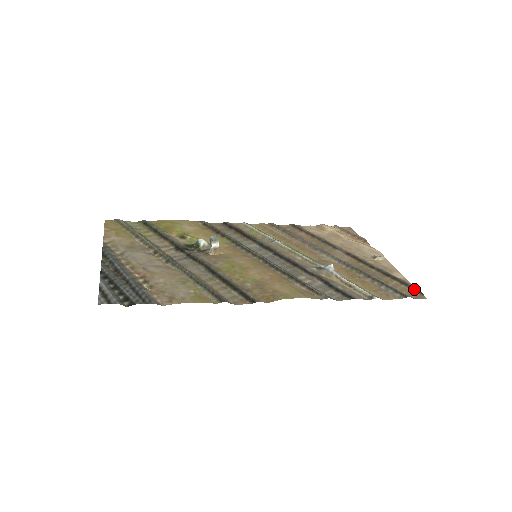
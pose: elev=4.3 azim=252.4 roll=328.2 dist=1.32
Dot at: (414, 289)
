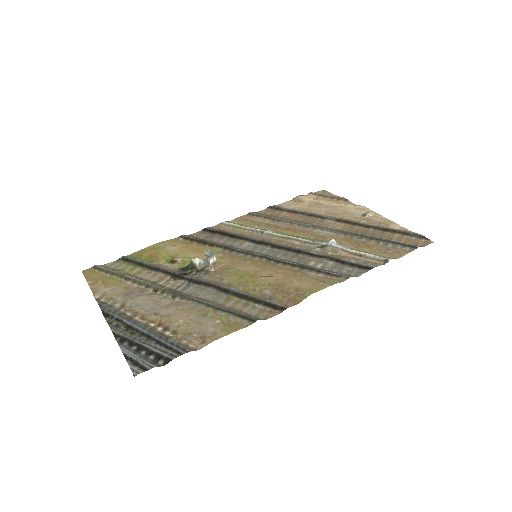
Dot at: (417, 236)
